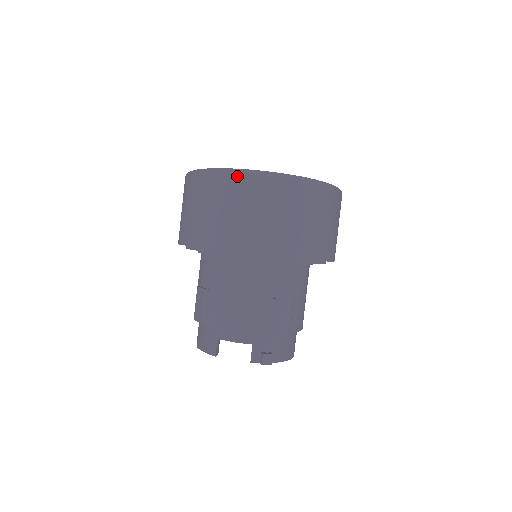
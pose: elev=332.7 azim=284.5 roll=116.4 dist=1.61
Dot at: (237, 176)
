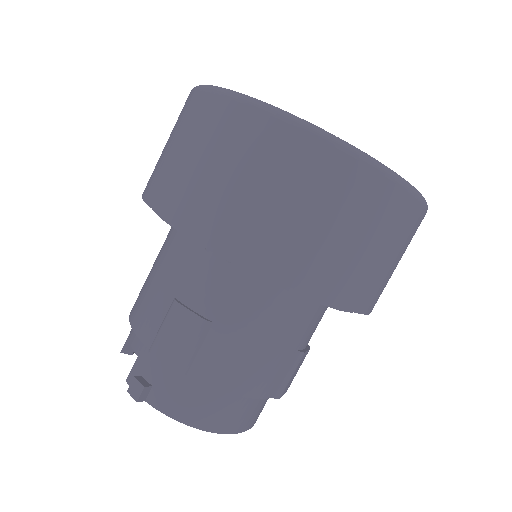
Dot at: (191, 93)
